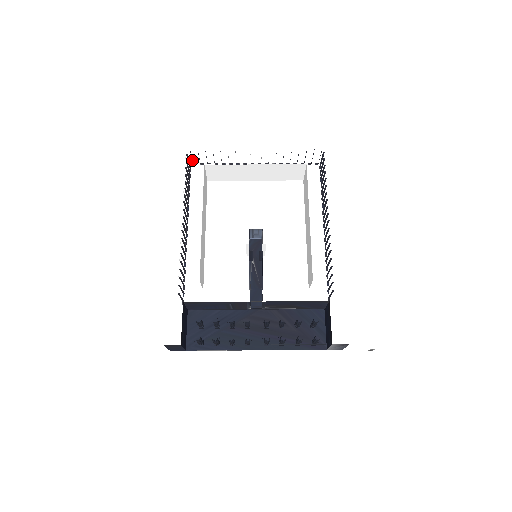
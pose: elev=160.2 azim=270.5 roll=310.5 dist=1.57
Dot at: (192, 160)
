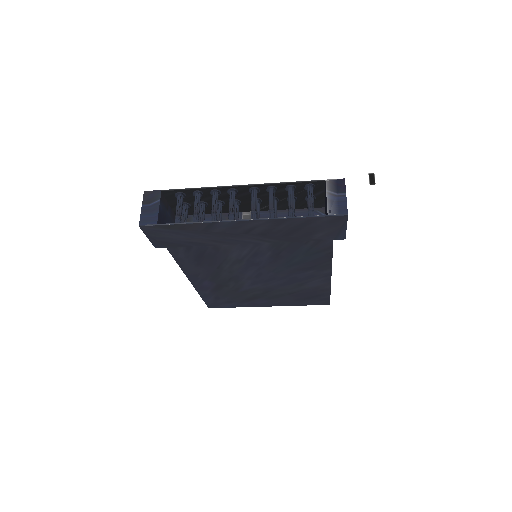
Dot at: occluded
